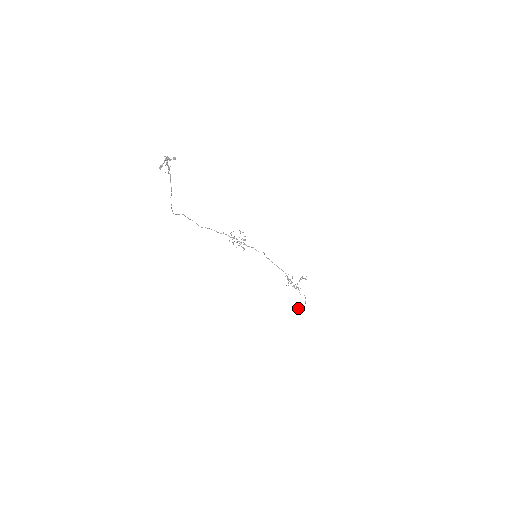
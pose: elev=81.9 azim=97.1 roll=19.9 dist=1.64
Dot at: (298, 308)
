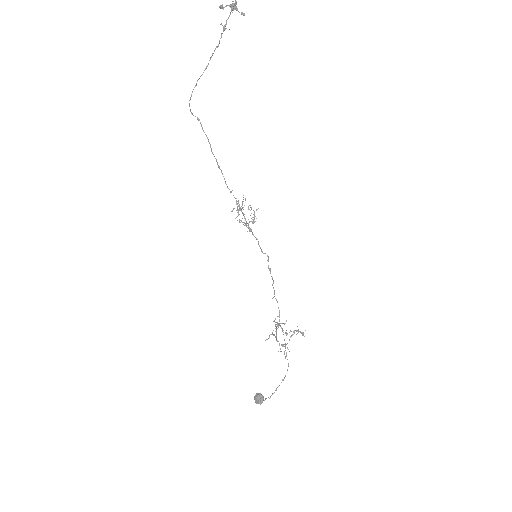
Dot at: (259, 395)
